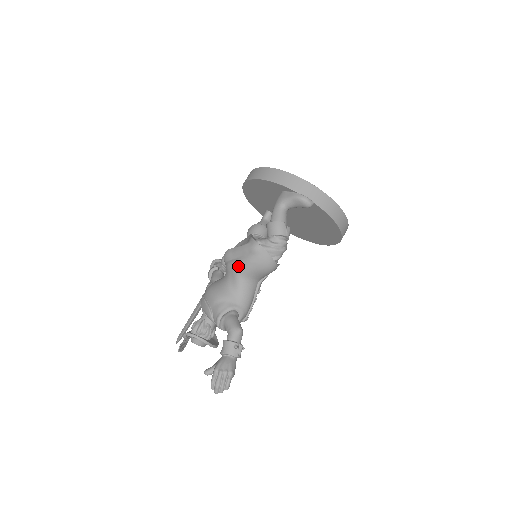
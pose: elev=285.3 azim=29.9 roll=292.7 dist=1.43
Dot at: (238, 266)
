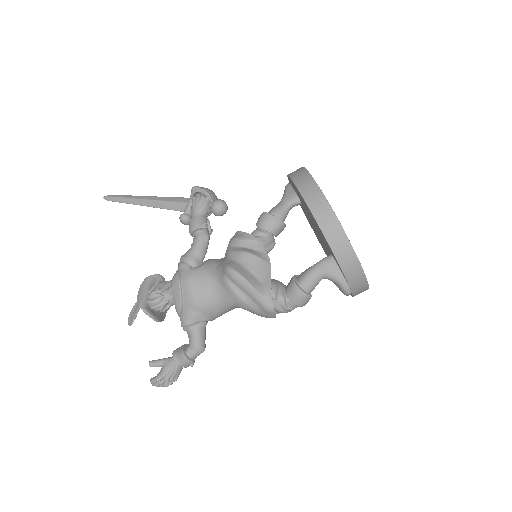
Dot at: (238, 301)
